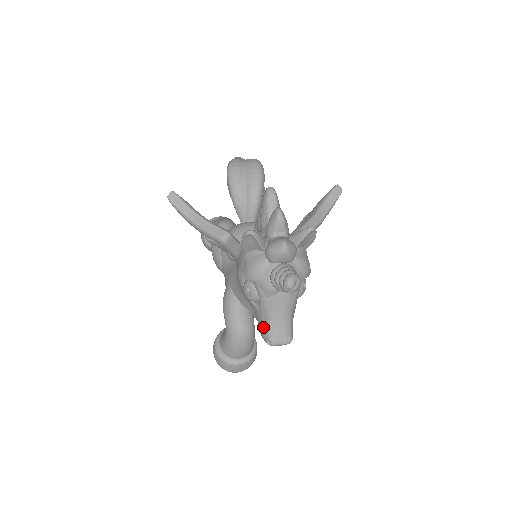
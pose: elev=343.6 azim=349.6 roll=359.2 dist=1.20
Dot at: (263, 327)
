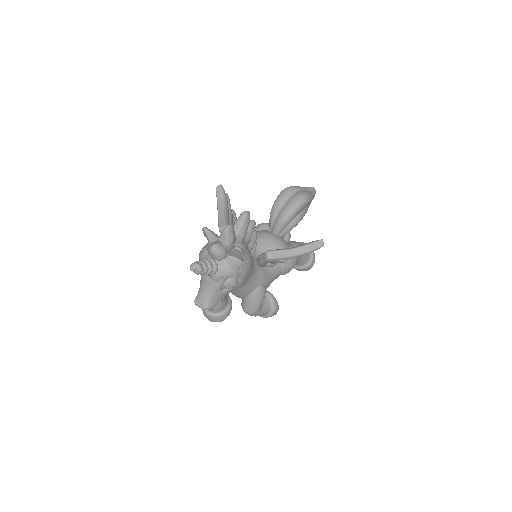
Dot at: (198, 291)
